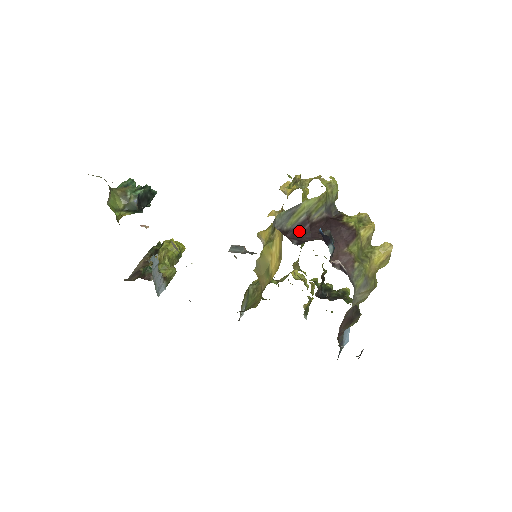
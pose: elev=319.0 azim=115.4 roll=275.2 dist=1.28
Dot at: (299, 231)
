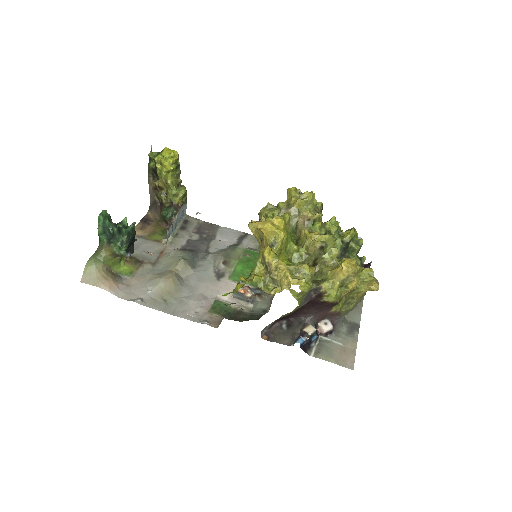
Dot at: (285, 317)
